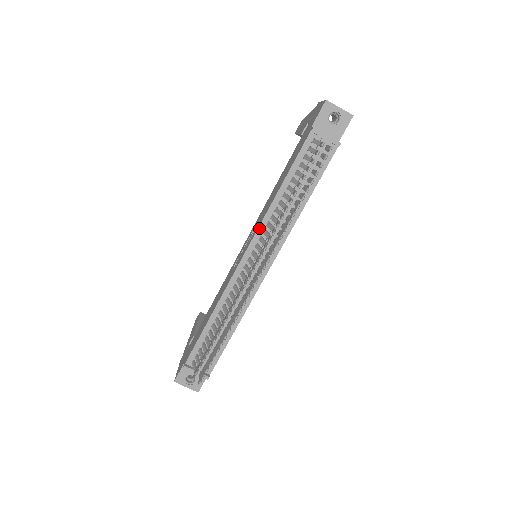
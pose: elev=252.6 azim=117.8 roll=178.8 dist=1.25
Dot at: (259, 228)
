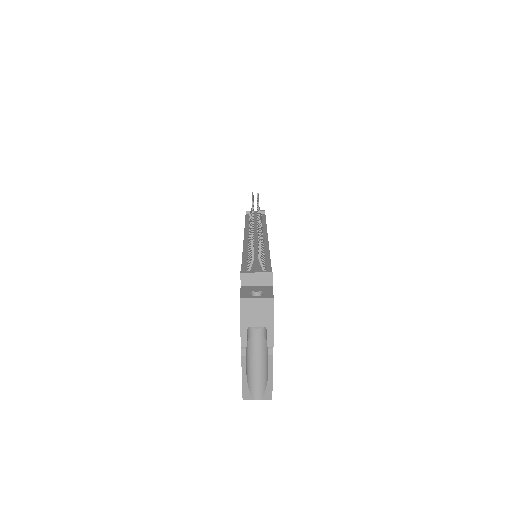
Dot at: (245, 231)
